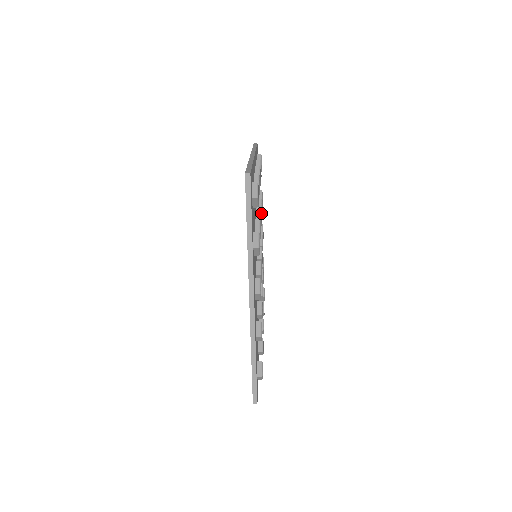
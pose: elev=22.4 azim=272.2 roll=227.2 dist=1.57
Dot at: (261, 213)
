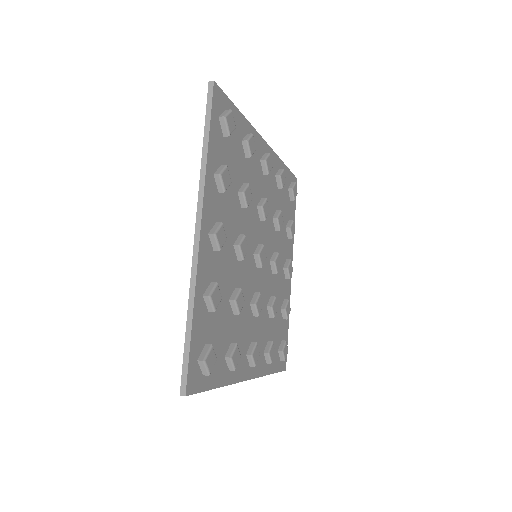
Dot at: (242, 244)
